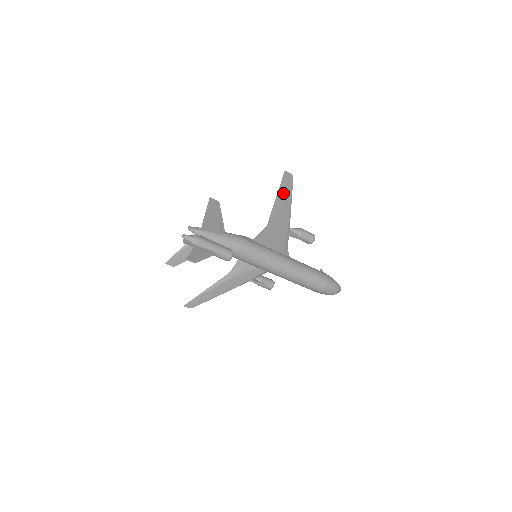
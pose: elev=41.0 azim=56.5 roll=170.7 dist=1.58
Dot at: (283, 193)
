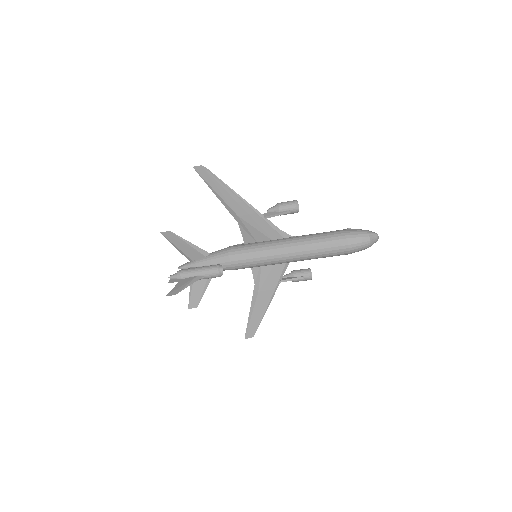
Dot at: (214, 186)
